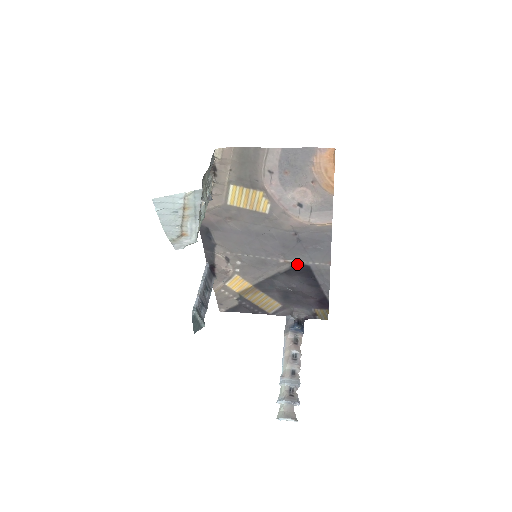
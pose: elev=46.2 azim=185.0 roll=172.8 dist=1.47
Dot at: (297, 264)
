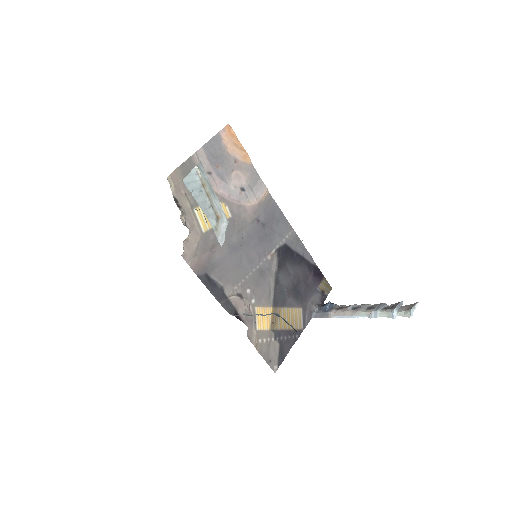
Dot at: (278, 251)
